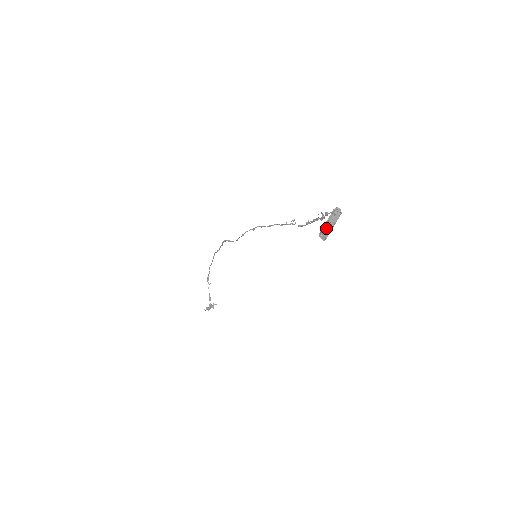
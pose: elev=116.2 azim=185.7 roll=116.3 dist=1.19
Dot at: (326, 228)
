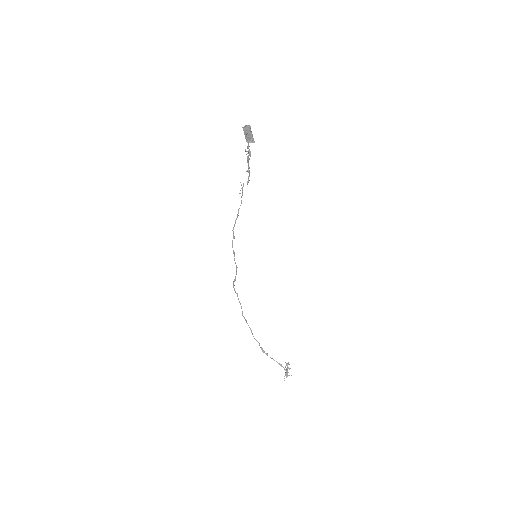
Dot at: (249, 139)
